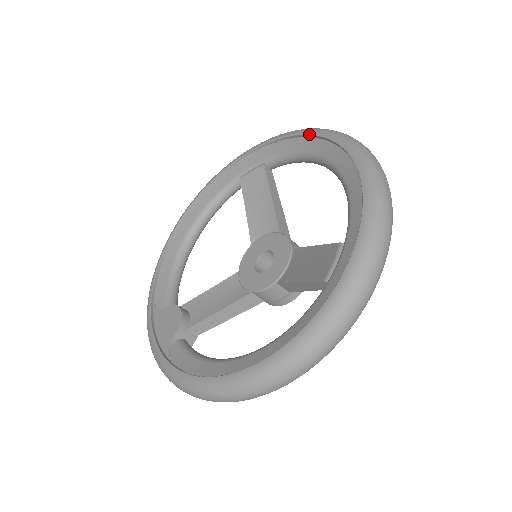
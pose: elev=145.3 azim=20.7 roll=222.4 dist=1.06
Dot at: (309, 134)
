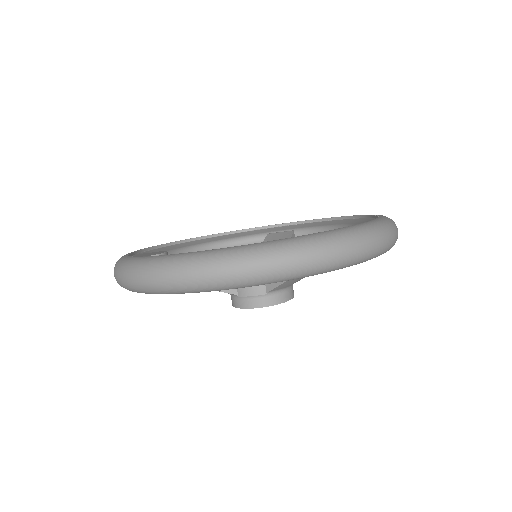
Dot at: (343, 216)
